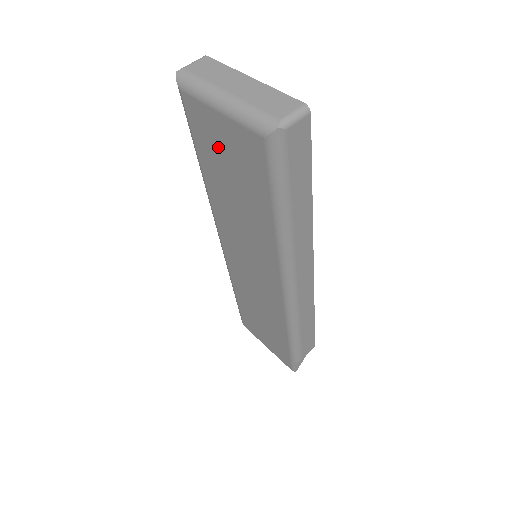
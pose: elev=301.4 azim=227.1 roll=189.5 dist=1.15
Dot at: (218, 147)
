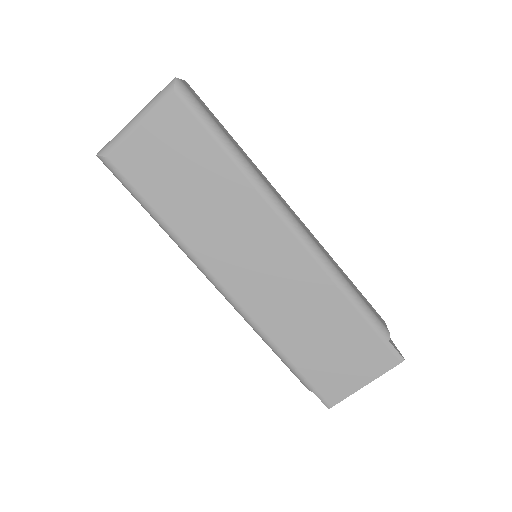
Dot at: (157, 162)
